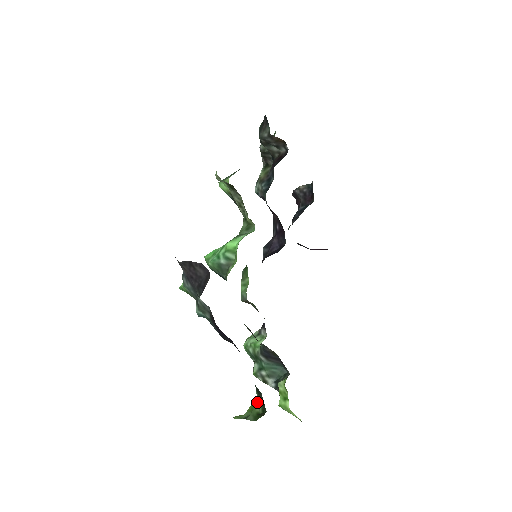
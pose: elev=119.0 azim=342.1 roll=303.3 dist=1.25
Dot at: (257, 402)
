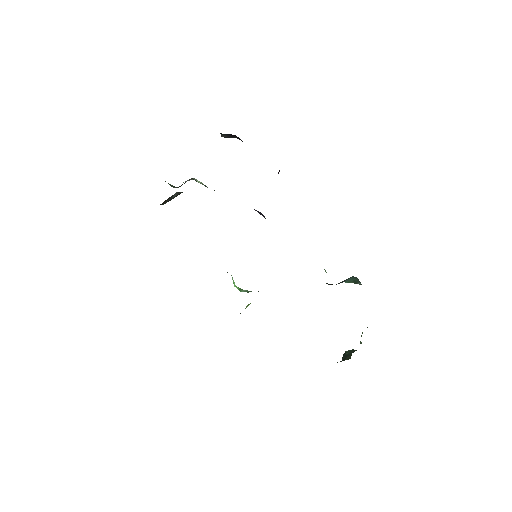
Dot at: occluded
